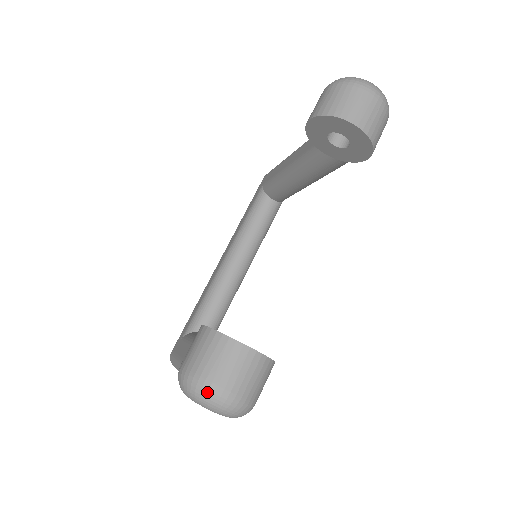
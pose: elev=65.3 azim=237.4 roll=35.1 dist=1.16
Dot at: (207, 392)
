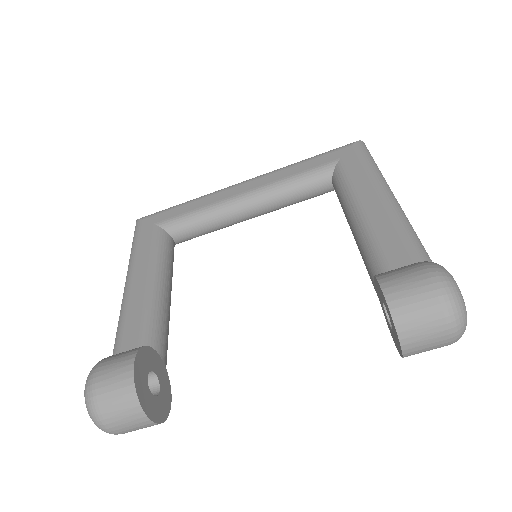
Dot at: (96, 420)
